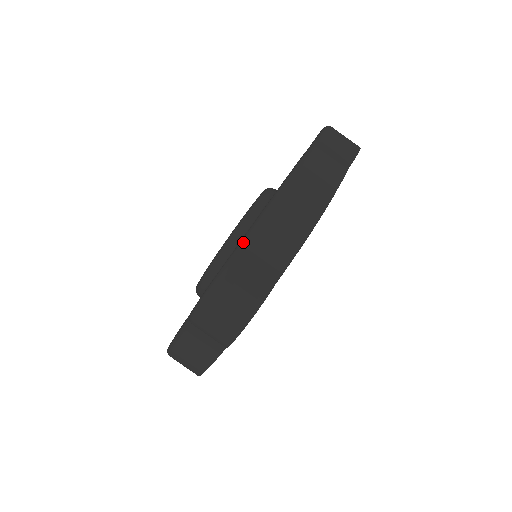
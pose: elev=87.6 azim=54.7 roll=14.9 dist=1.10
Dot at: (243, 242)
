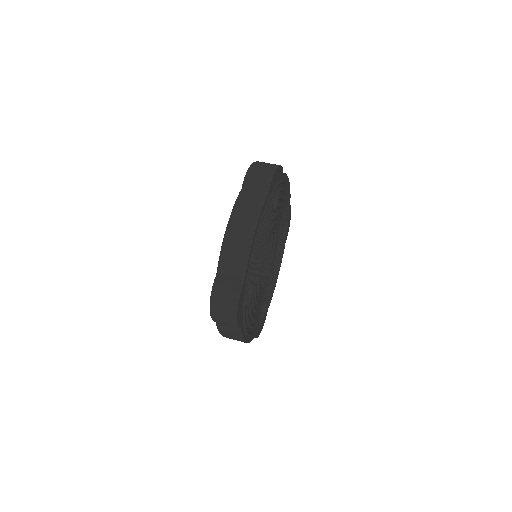
Dot at: occluded
